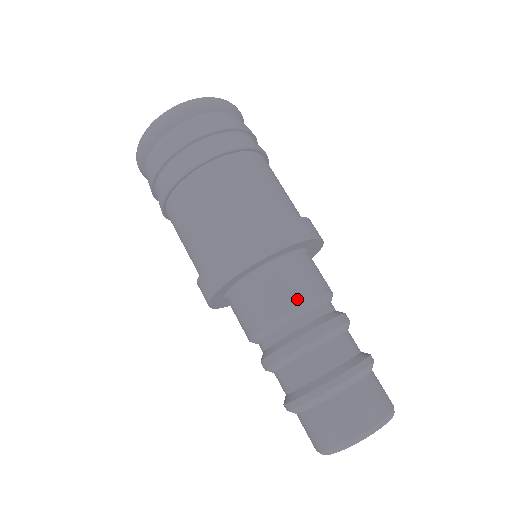
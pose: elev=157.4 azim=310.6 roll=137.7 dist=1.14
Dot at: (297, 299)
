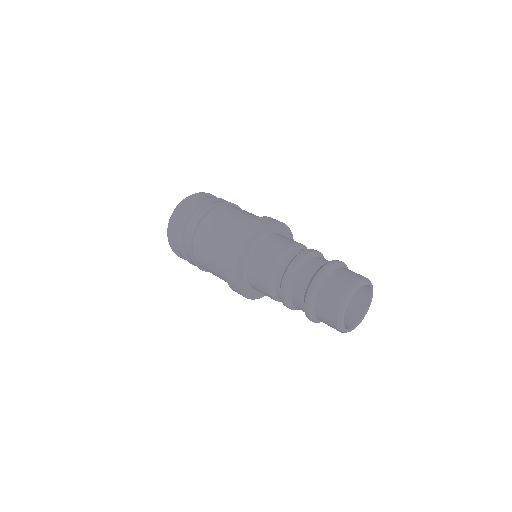
Dot at: (278, 252)
